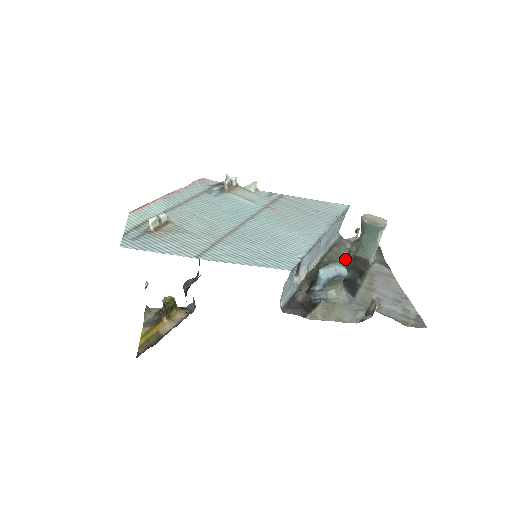
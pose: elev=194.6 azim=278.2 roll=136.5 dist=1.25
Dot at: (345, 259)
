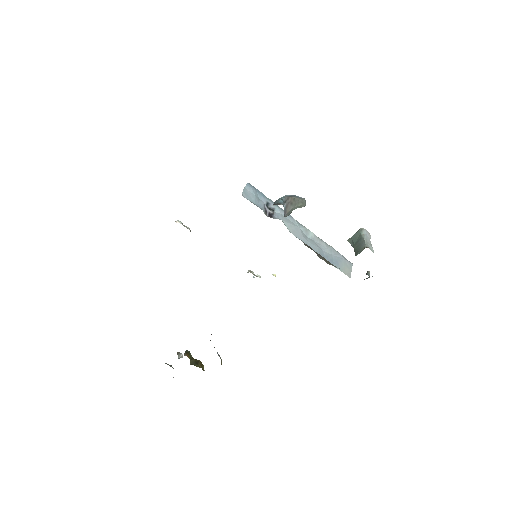
Dot at: occluded
